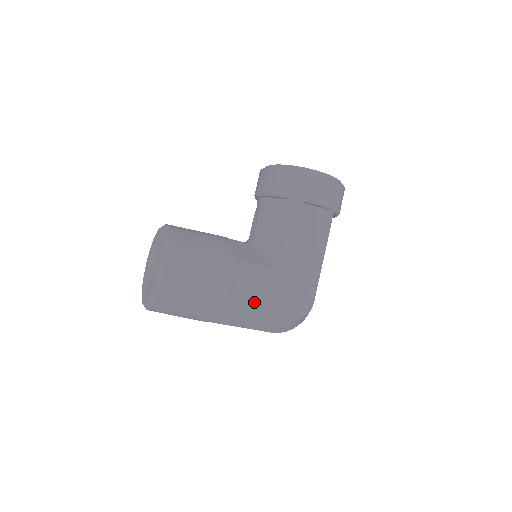
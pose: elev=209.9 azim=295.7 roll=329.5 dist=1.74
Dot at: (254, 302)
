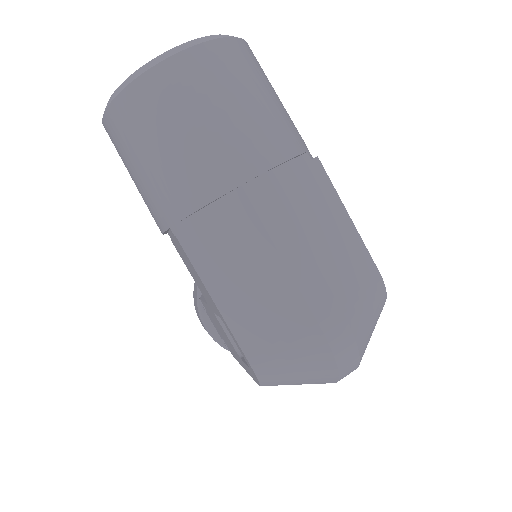
Dot at: occluded
